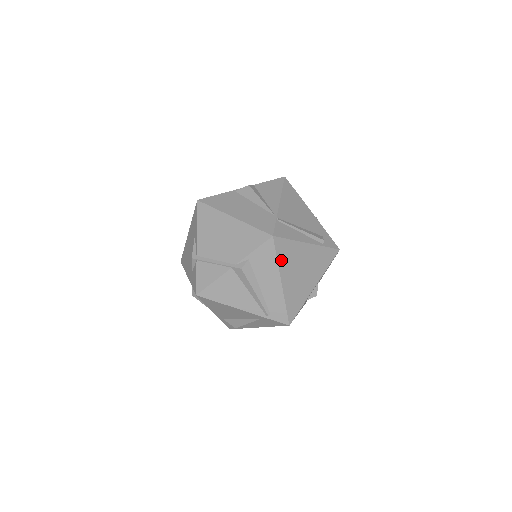
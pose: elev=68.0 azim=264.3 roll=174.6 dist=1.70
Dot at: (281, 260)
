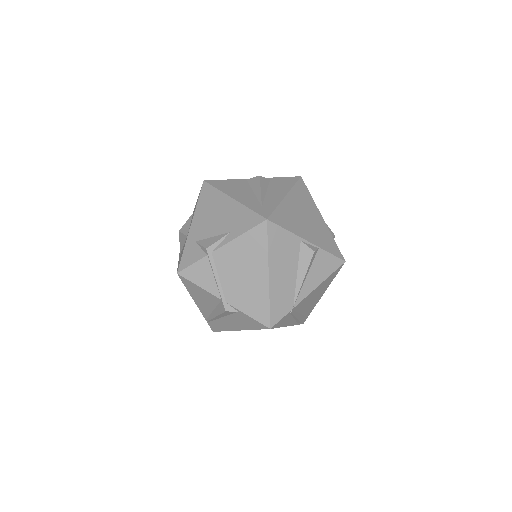
Dot at: occluded
